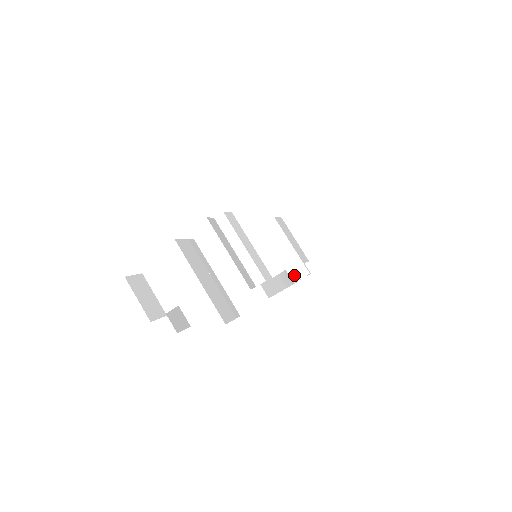
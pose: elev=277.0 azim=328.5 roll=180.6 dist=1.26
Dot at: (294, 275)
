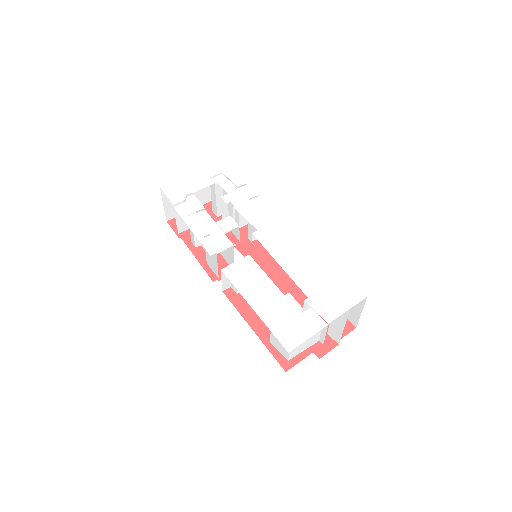
Dot at: occluded
